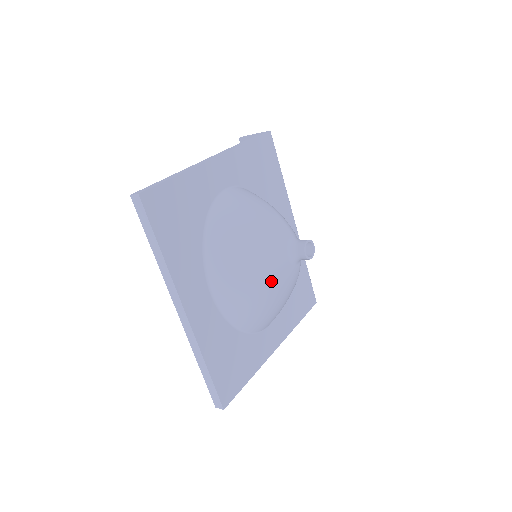
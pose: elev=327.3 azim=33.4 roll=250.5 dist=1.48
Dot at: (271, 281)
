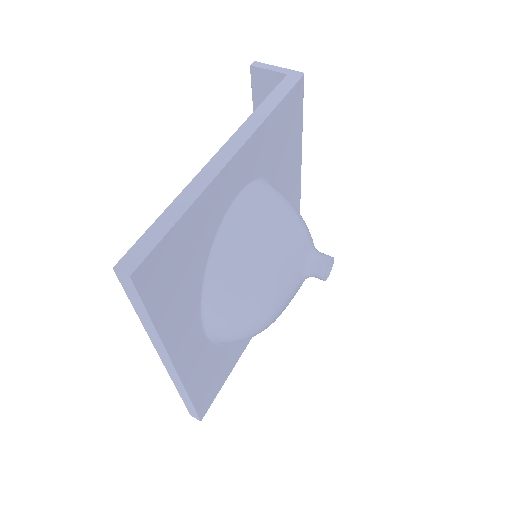
Dot at: (279, 312)
